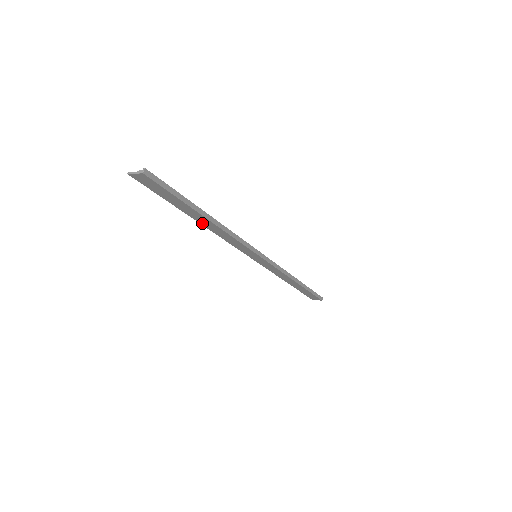
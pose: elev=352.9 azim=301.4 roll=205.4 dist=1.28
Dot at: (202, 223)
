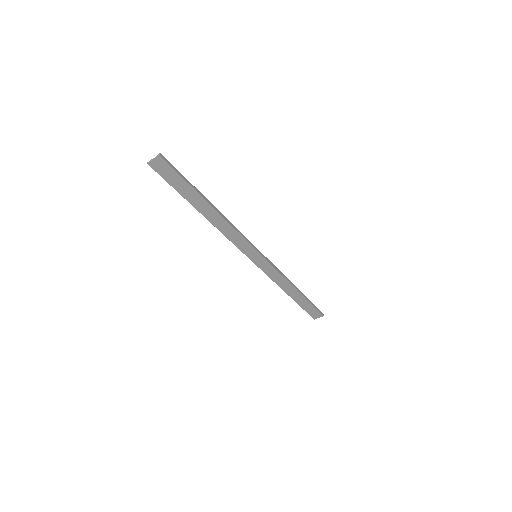
Dot at: (207, 217)
